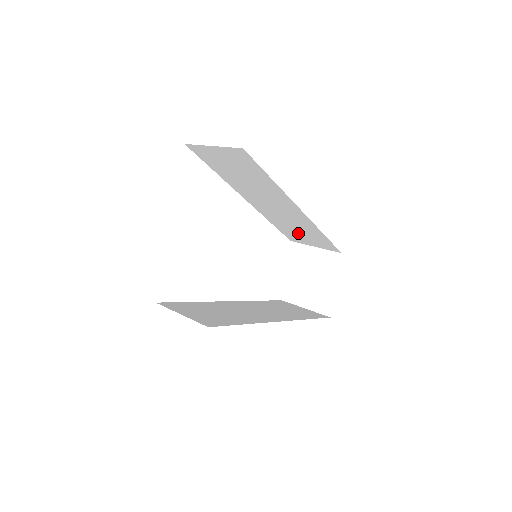
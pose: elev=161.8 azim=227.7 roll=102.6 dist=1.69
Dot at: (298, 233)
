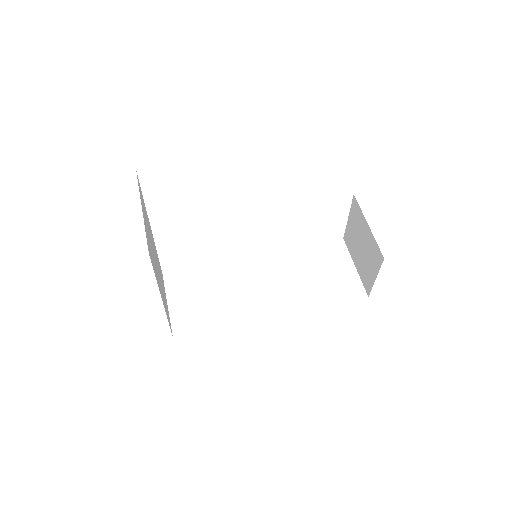
Dot at: occluded
